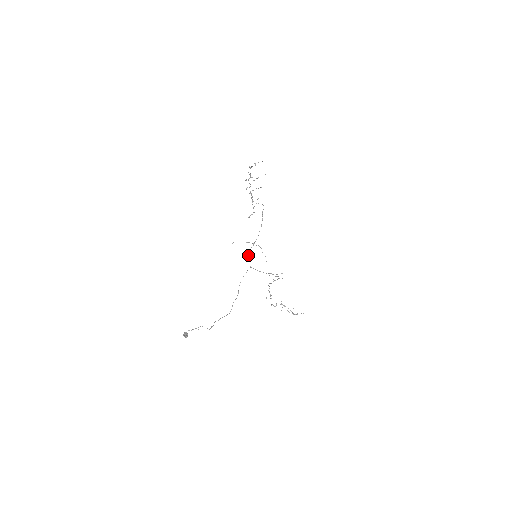
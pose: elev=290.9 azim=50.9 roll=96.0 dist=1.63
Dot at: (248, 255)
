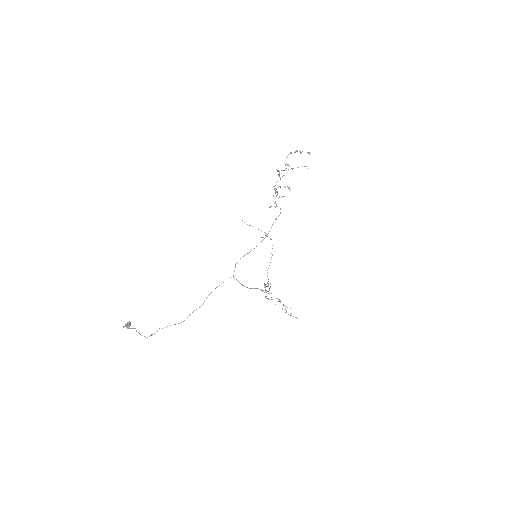
Dot at: (236, 263)
